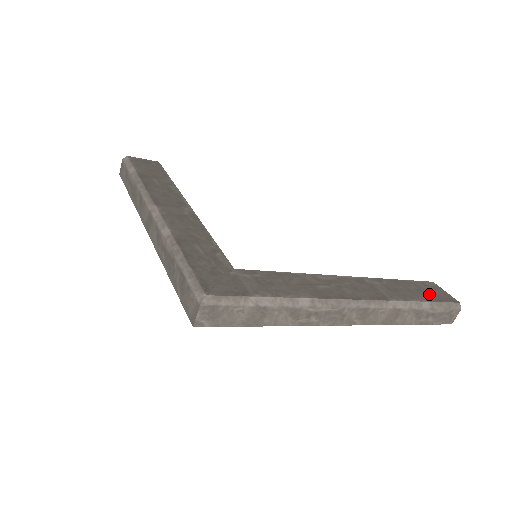
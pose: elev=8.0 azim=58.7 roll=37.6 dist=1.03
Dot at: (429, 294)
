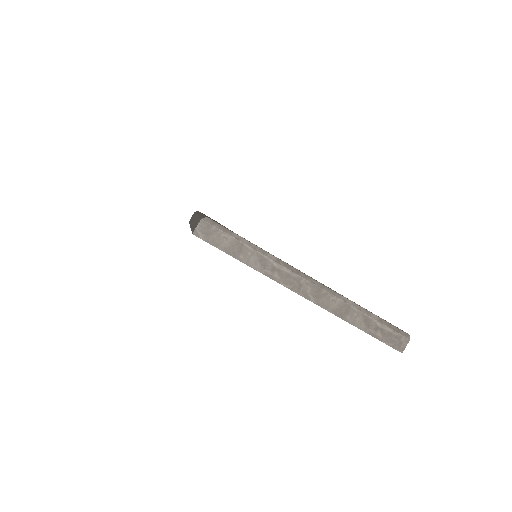
Dot at: occluded
